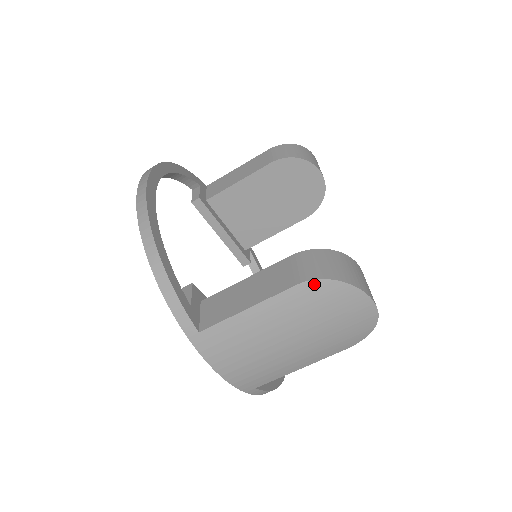
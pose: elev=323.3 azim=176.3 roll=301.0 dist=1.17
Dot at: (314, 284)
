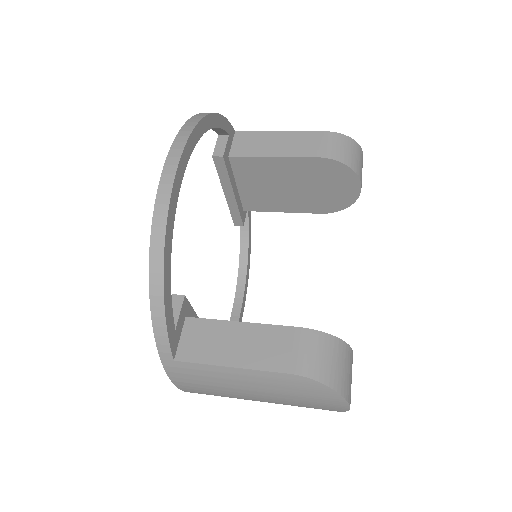
Dot at: (307, 380)
